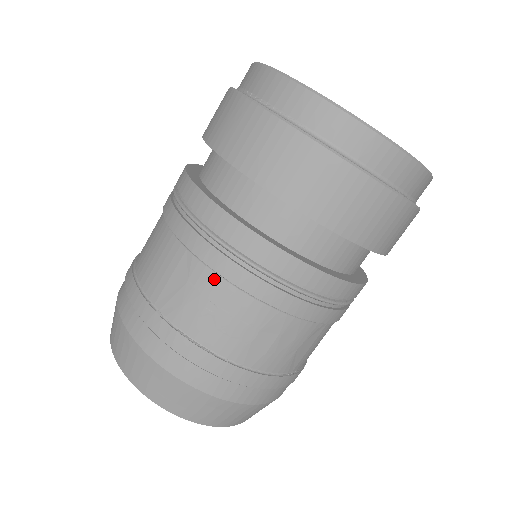
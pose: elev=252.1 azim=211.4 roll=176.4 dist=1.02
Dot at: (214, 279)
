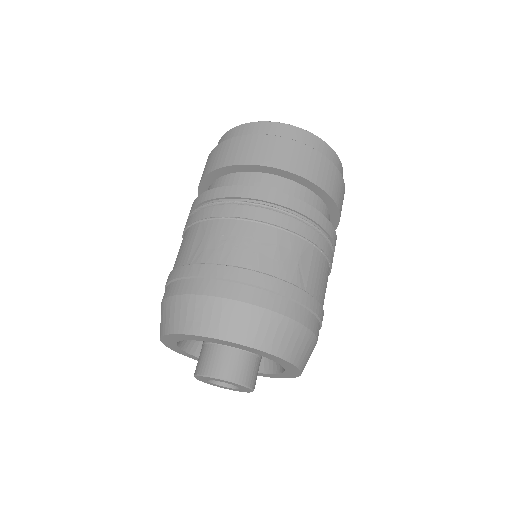
Dot at: (221, 222)
